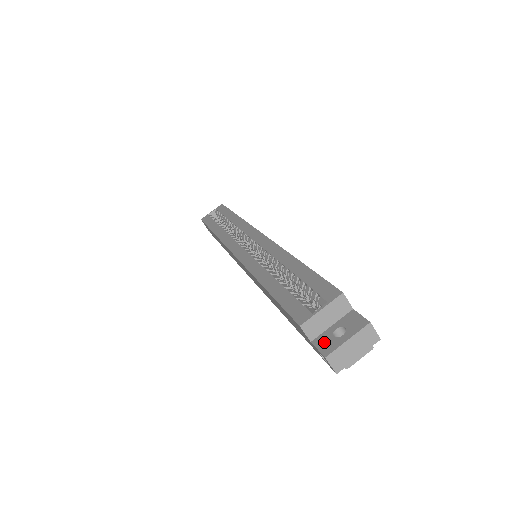
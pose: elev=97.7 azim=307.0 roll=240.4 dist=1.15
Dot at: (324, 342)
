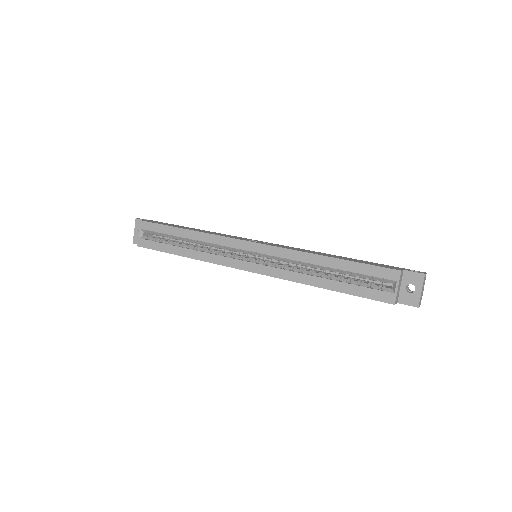
Dot at: (407, 299)
